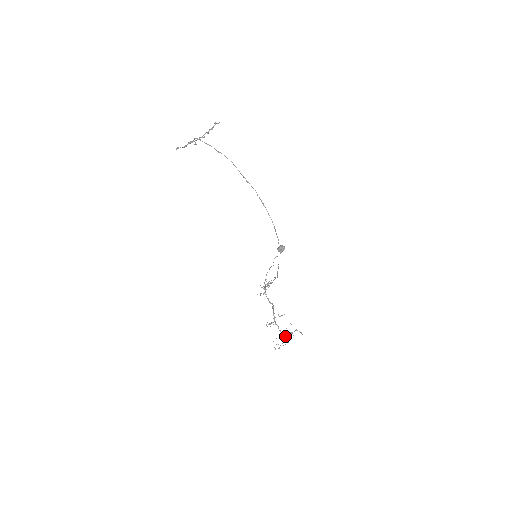
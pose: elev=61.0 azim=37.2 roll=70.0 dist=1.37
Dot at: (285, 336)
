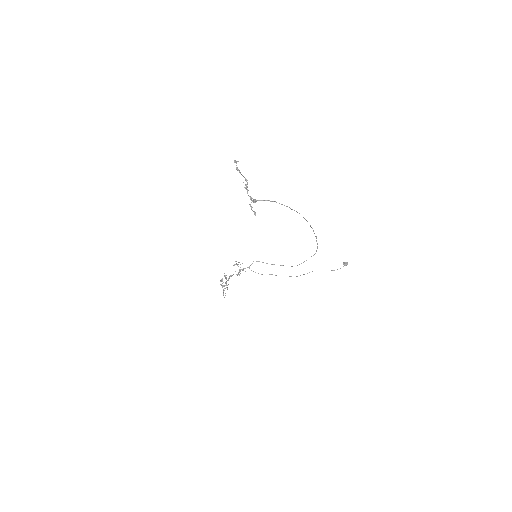
Dot at: (223, 286)
